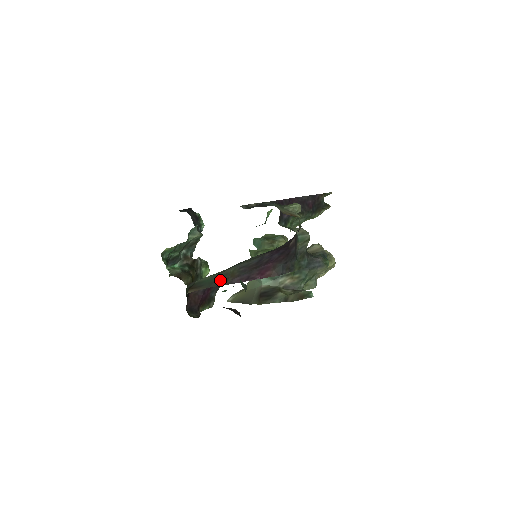
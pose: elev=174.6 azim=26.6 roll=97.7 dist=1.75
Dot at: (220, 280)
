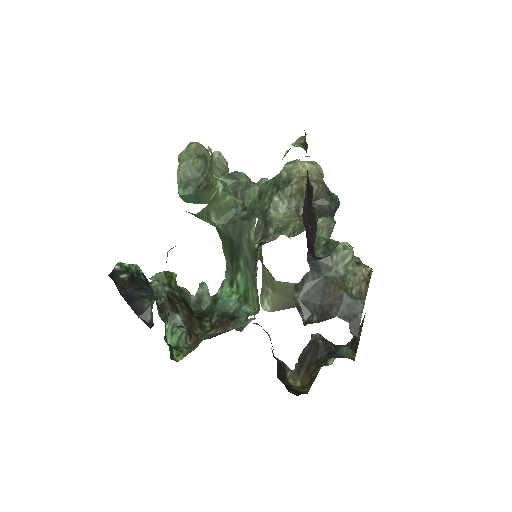
Dot at: occluded
